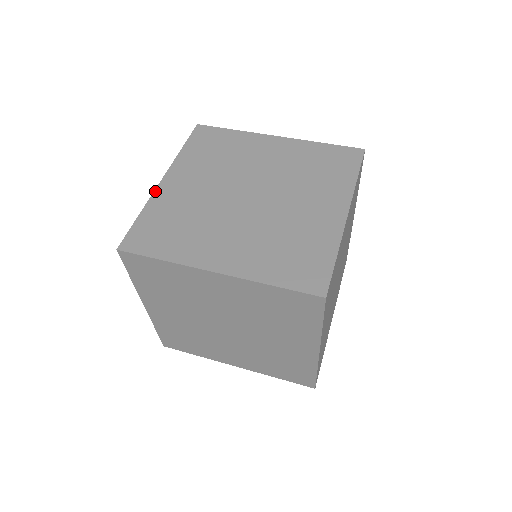
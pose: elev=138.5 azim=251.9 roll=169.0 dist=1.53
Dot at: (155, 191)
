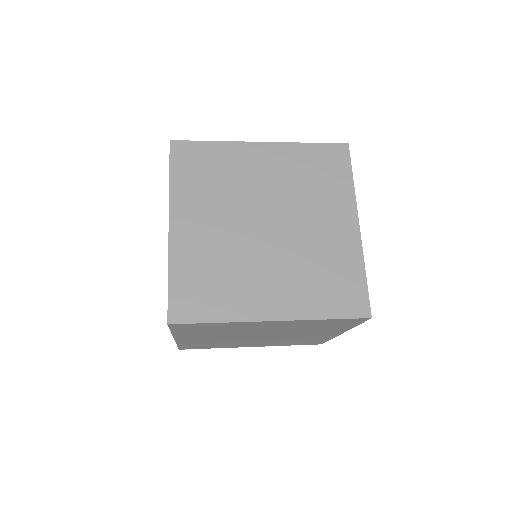
Dot at: (169, 243)
